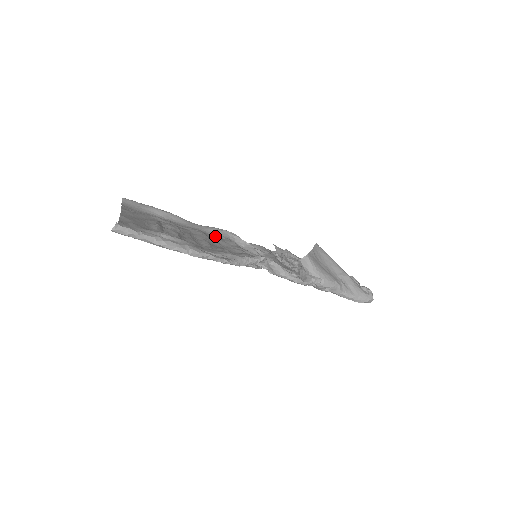
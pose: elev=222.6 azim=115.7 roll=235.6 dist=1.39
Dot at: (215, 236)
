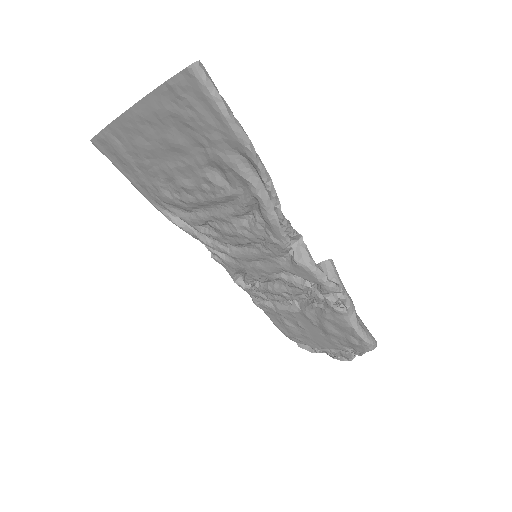
Dot at: (200, 226)
